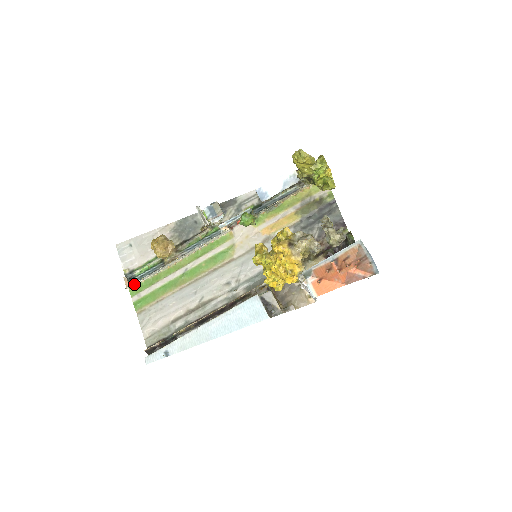
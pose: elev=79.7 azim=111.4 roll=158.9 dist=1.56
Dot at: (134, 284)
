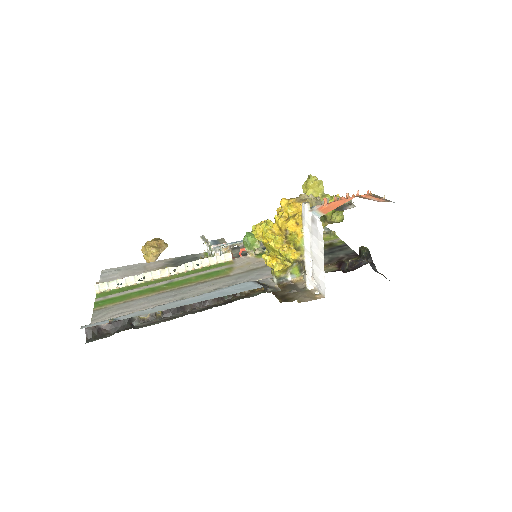
Dot at: (106, 286)
